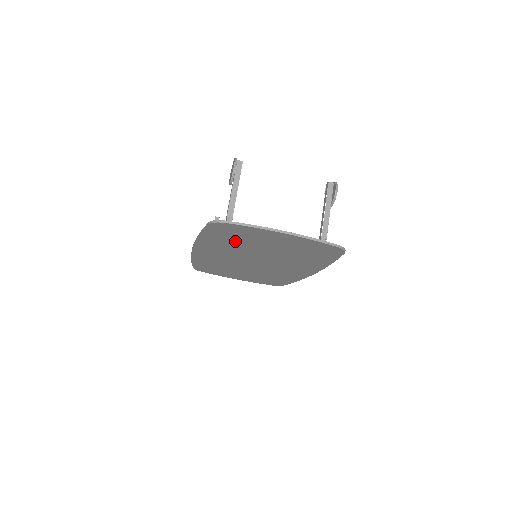
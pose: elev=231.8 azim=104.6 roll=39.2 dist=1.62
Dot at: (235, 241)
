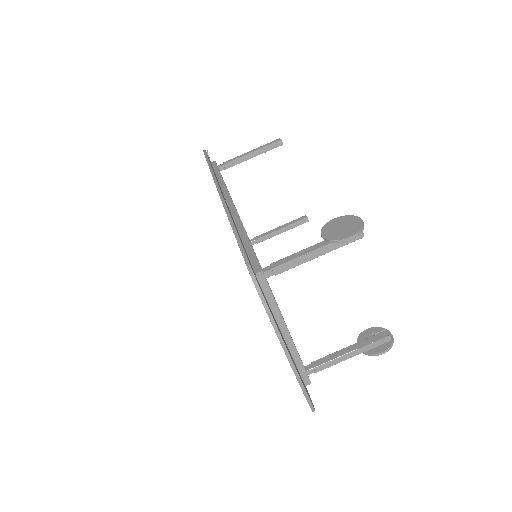
Dot at: occluded
